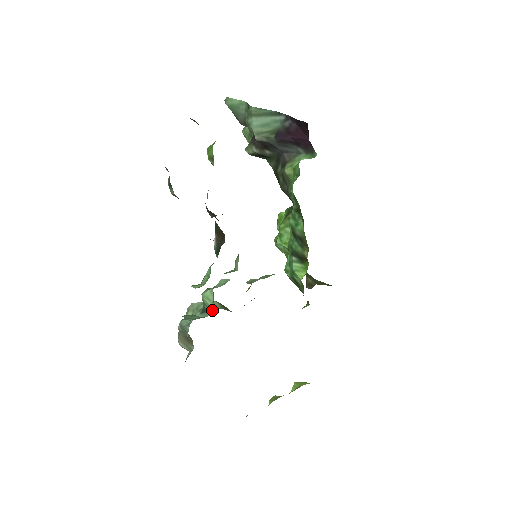
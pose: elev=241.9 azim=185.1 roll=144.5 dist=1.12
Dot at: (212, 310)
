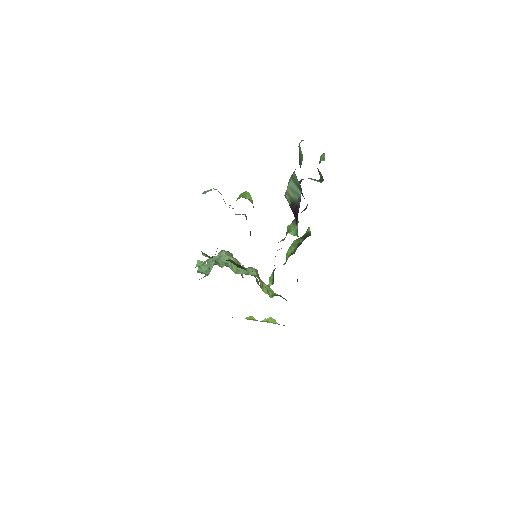
Dot at: (209, 273)
